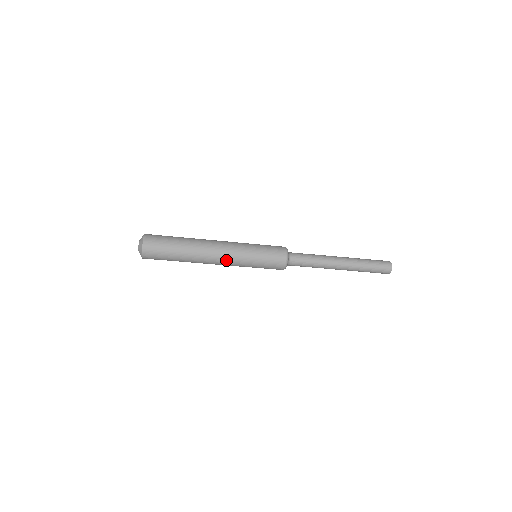
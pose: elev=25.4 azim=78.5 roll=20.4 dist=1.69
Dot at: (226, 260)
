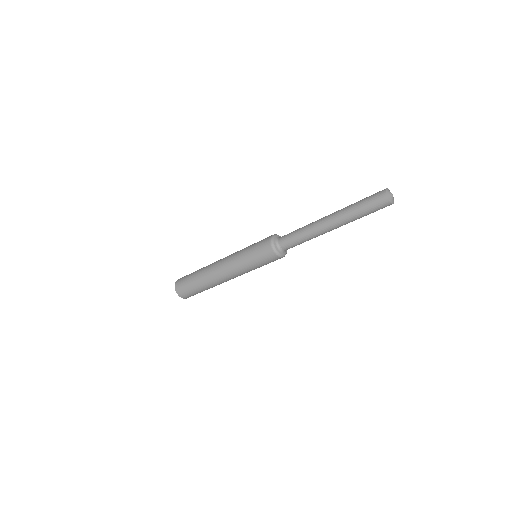
Dot at: (226, 265)
